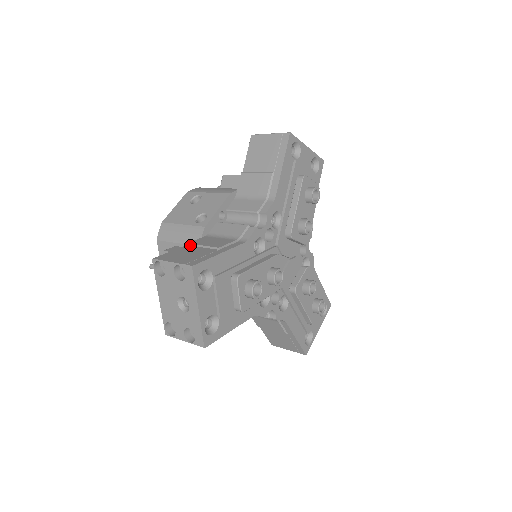
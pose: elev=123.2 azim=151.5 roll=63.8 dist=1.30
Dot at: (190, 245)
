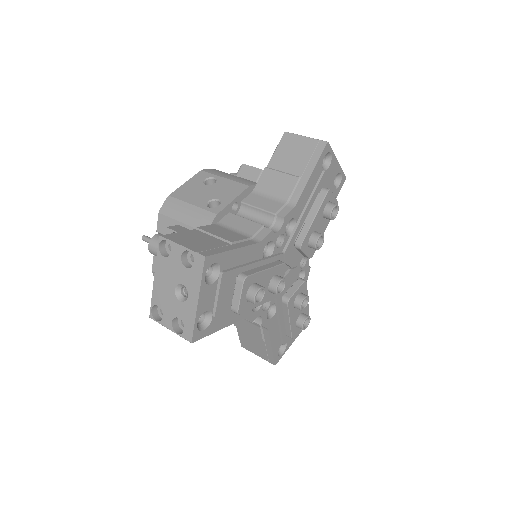
Dot at: (199, 230)
